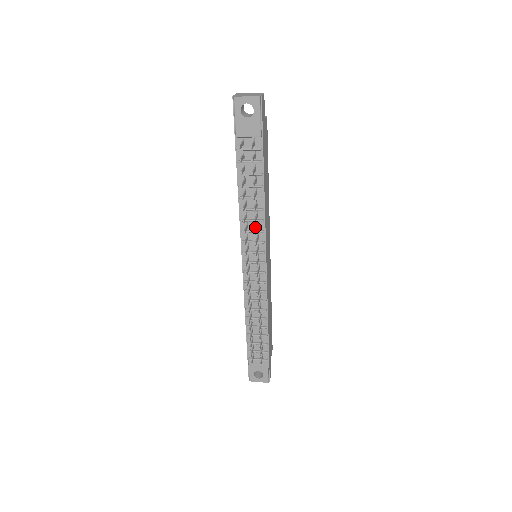
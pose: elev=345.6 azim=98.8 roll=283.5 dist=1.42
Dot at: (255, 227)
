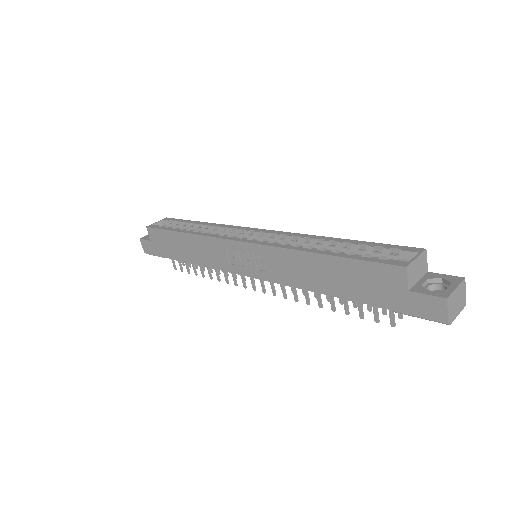
Dot at: occluded
